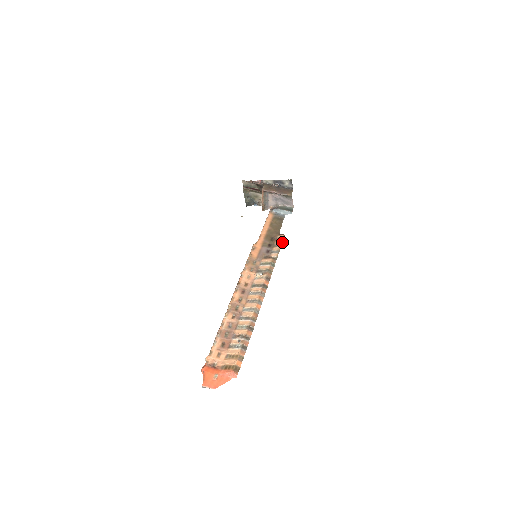
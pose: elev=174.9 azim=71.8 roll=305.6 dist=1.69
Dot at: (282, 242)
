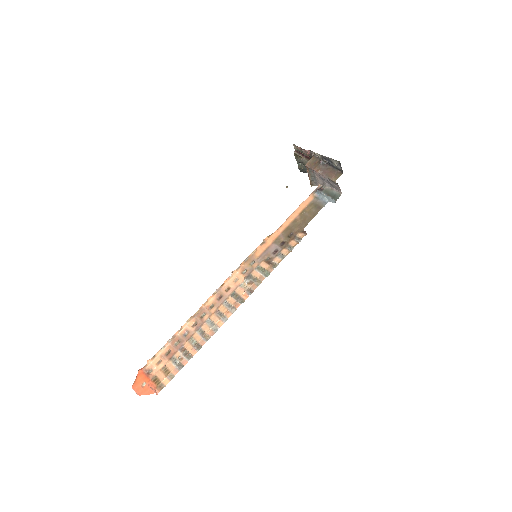
Dot at: (296, 244)
